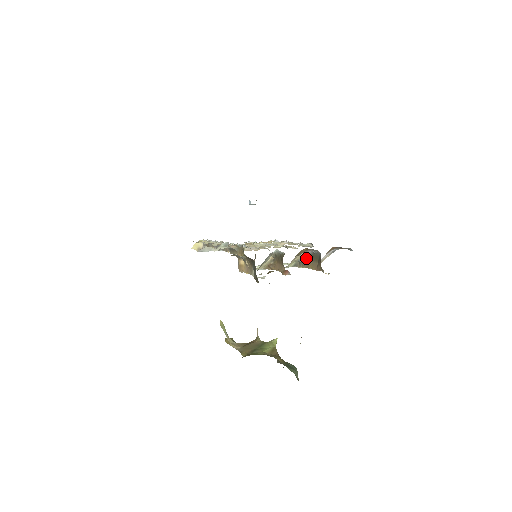
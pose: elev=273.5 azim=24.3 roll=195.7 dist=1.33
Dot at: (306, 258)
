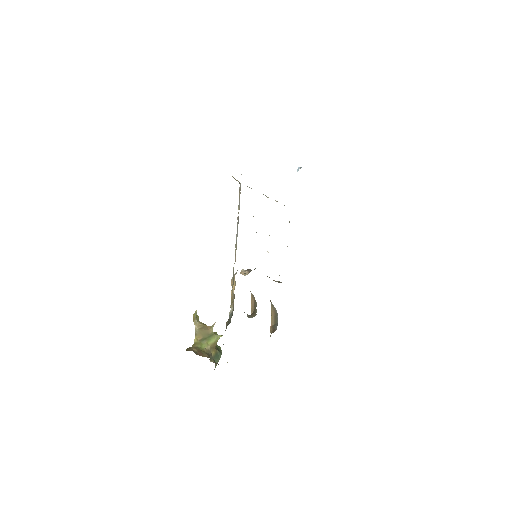
Dot at: (274, 307)
